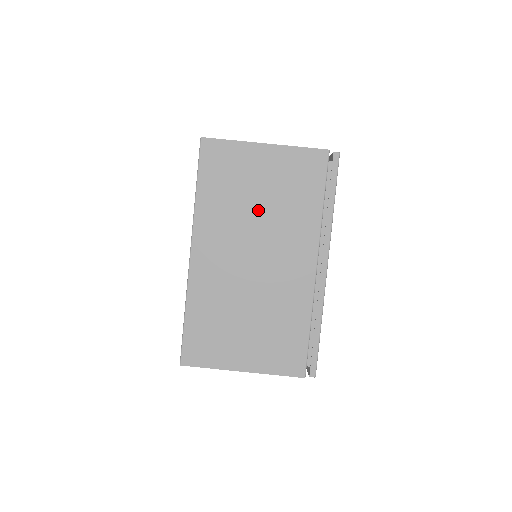
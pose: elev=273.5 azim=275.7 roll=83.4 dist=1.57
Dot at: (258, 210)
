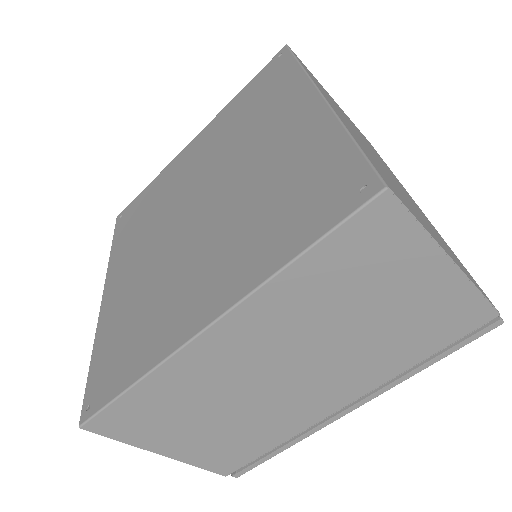
Dot at: (349, 329)
